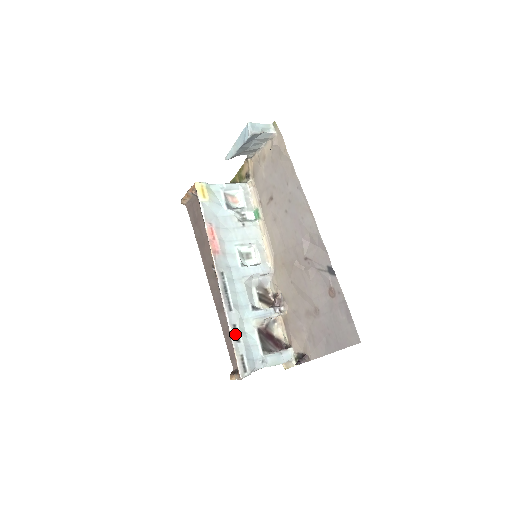
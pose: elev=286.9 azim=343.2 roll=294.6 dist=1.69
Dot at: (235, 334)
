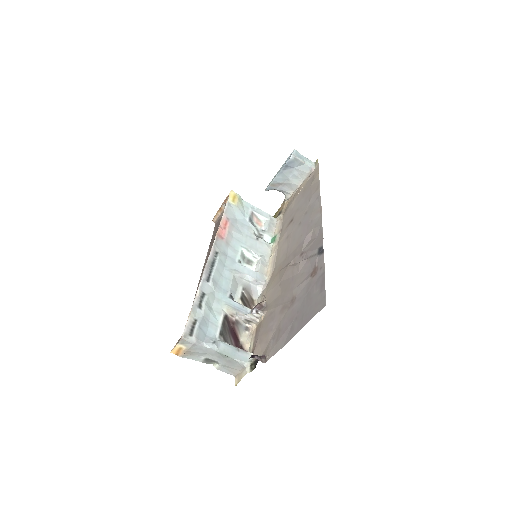
Dot at: (200, 300)
